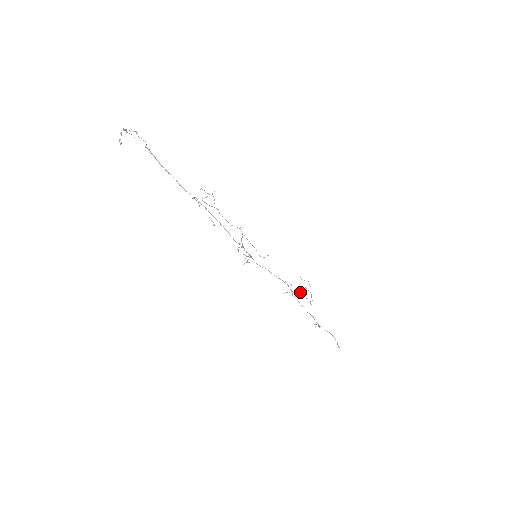
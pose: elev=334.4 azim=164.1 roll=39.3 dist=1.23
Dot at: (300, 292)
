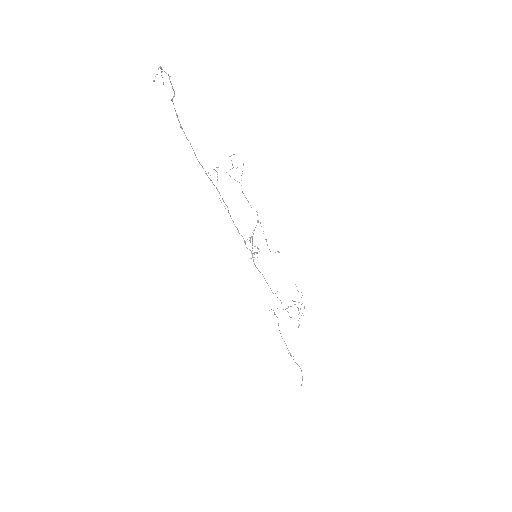
Dot at: (285, 309)
